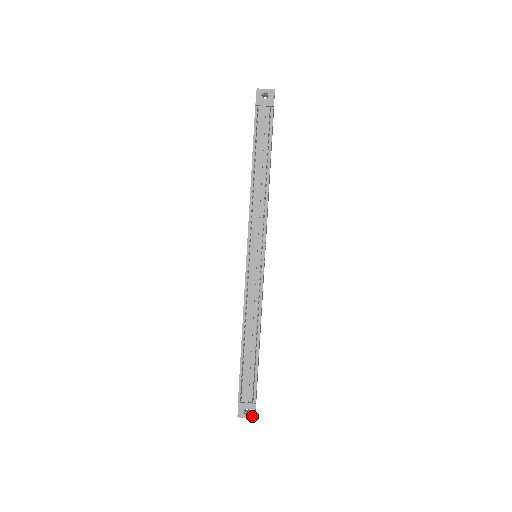
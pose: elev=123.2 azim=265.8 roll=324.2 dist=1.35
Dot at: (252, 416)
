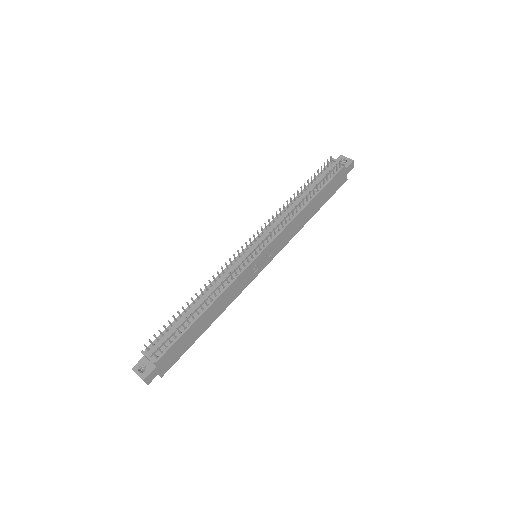
Dot at: (143, 376)
